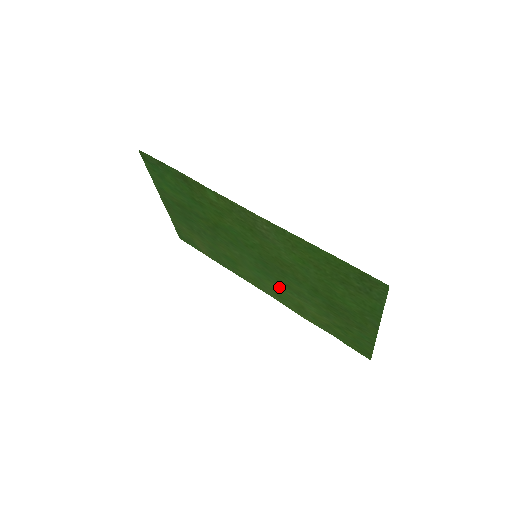
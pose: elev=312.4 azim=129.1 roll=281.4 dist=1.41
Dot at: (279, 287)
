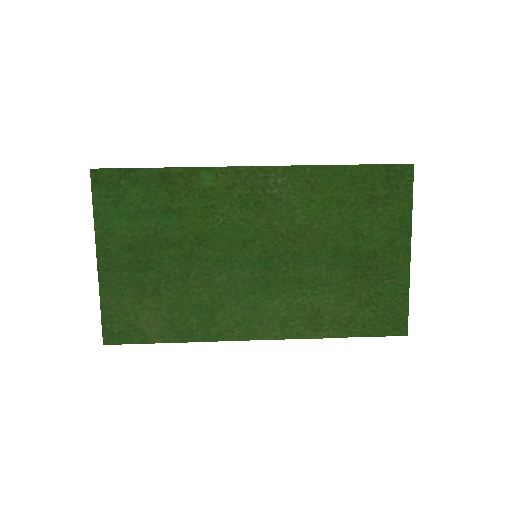
Dot at: (284, 299)
